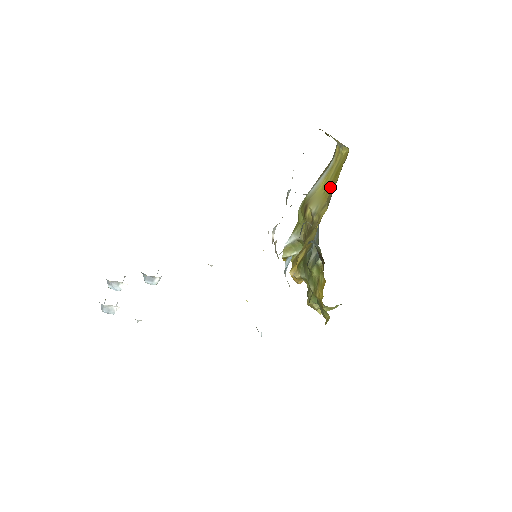
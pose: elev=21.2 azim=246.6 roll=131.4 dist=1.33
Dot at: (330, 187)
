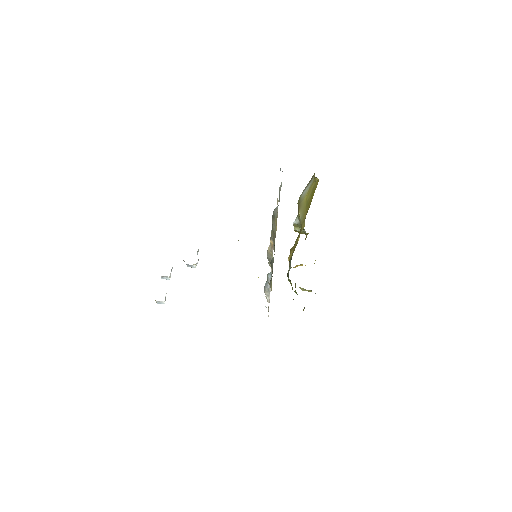
Dot at: (308, 206)
